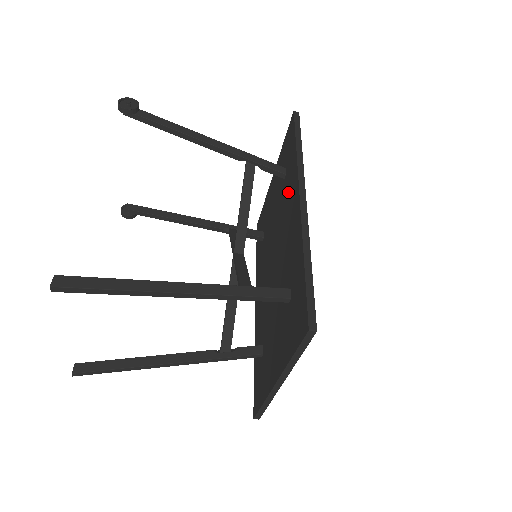
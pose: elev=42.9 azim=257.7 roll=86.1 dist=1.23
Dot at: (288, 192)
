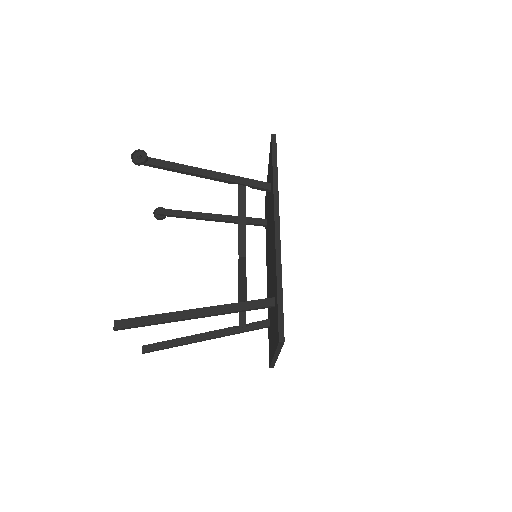
Dot at: occluded
